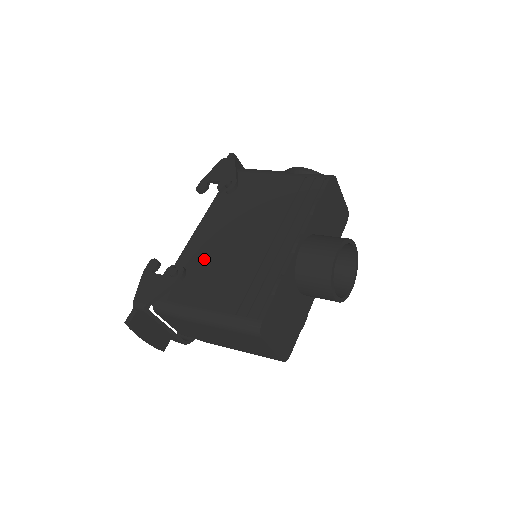
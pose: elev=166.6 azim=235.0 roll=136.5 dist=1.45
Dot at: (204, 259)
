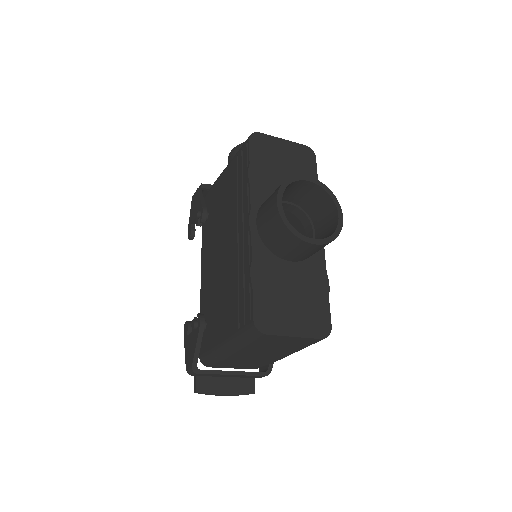
Dot at: (211, 294)
